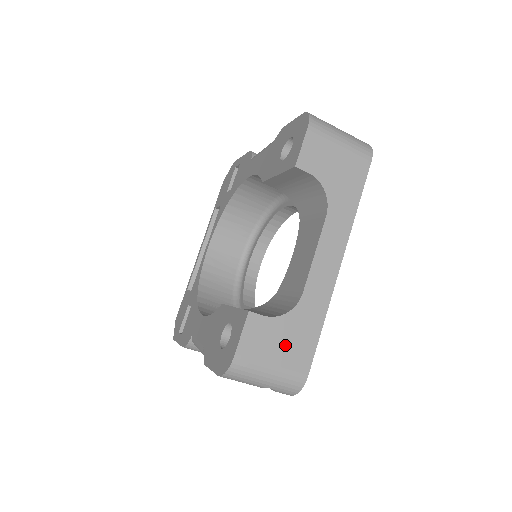
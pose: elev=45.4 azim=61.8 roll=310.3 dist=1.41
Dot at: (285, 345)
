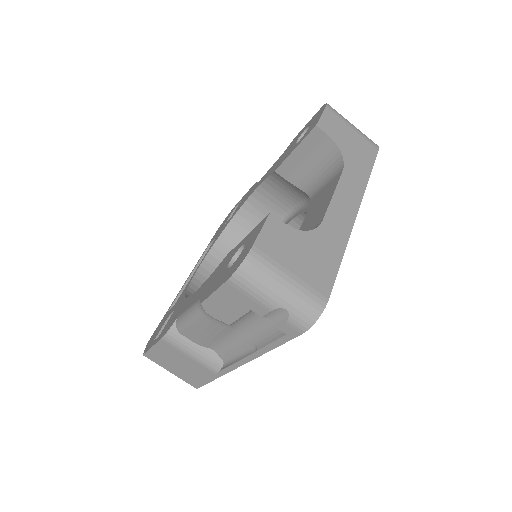
Dot at: (305, 259)
